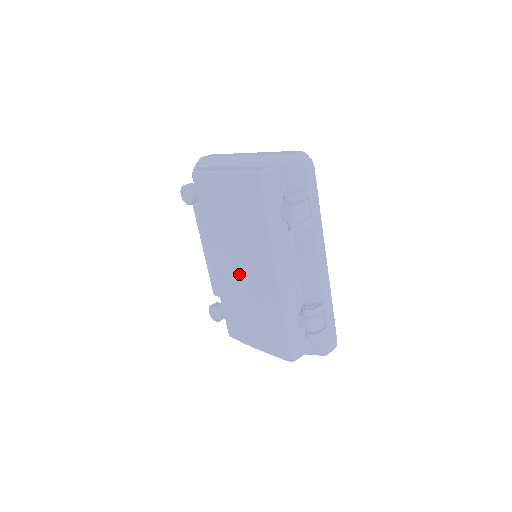
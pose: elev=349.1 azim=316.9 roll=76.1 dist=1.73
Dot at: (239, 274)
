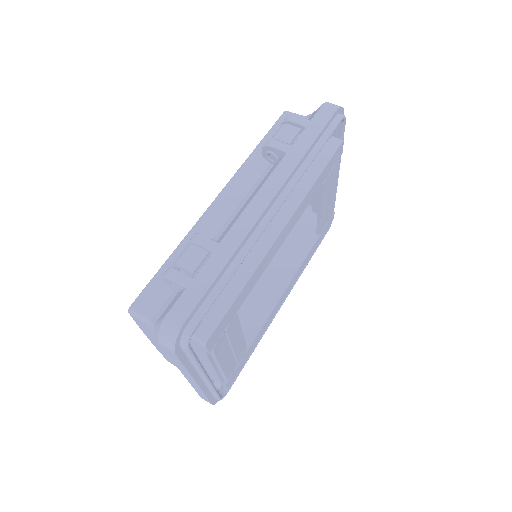
Dot at: occluded
